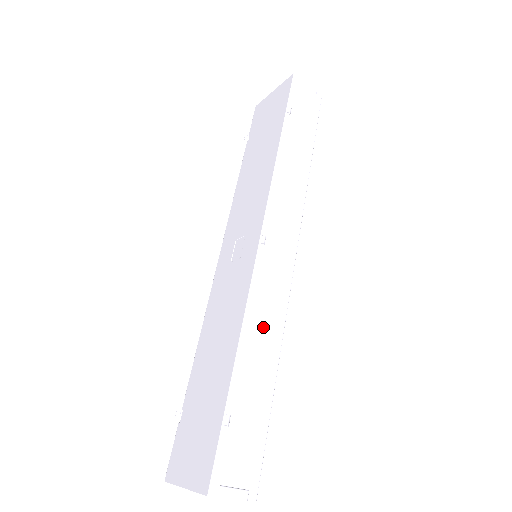
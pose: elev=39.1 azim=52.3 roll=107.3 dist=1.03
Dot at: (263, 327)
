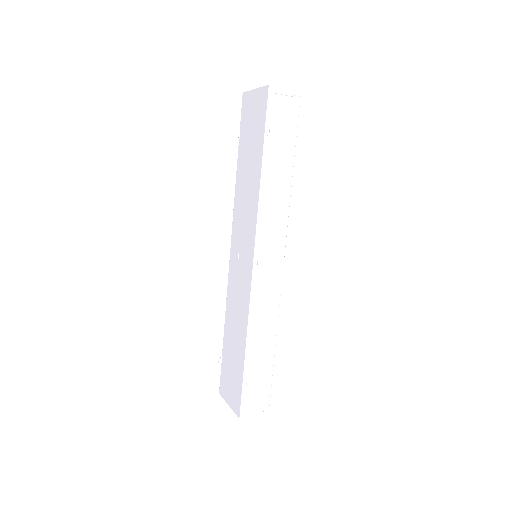
Dot at: (263, 321)
